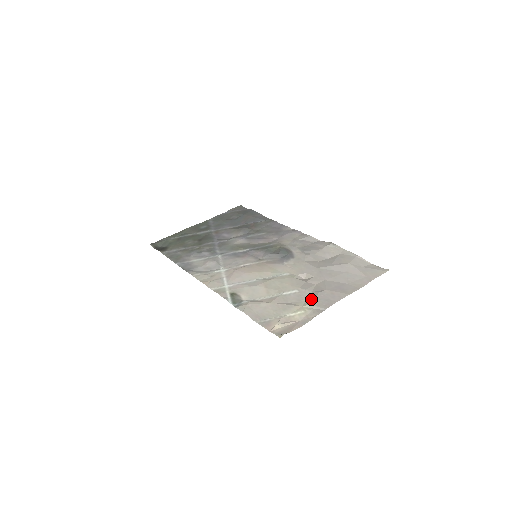
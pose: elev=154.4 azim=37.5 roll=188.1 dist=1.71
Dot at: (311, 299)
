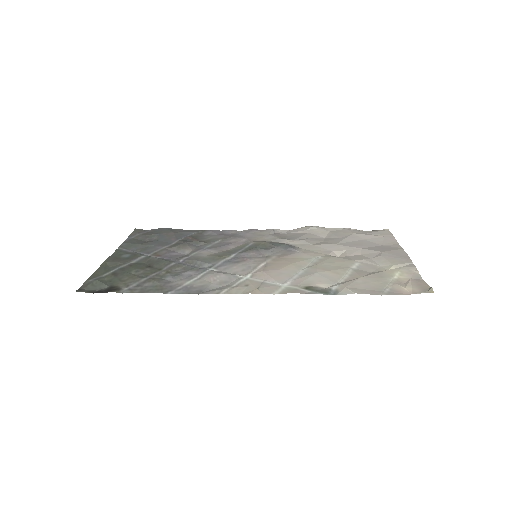
Dot at: (385, 262)
